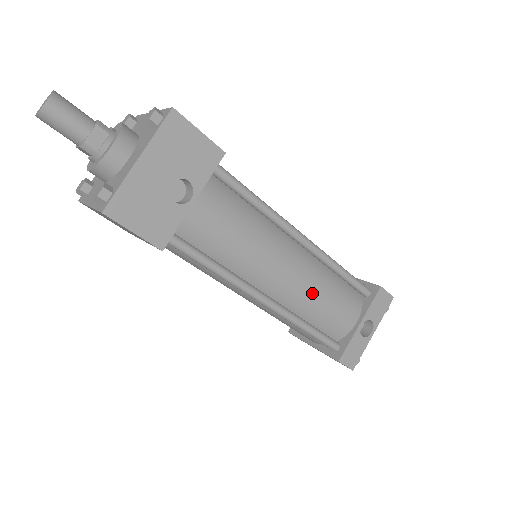
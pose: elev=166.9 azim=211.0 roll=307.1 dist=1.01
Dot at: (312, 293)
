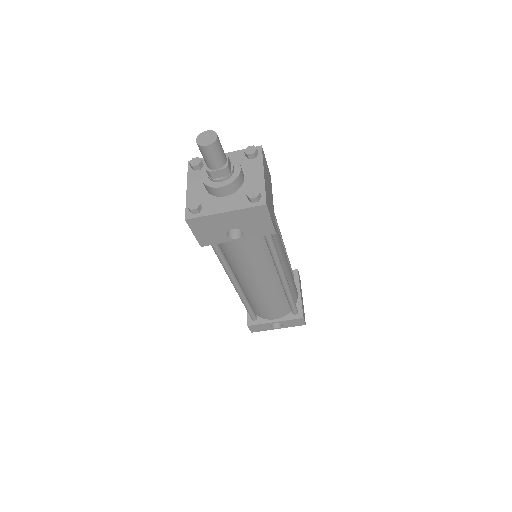
Dot at: (263, 298)
